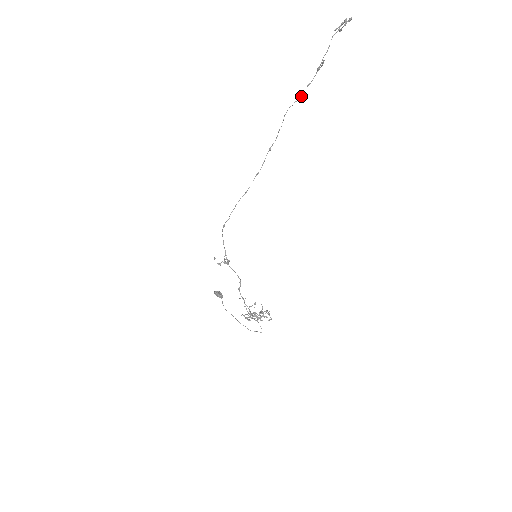
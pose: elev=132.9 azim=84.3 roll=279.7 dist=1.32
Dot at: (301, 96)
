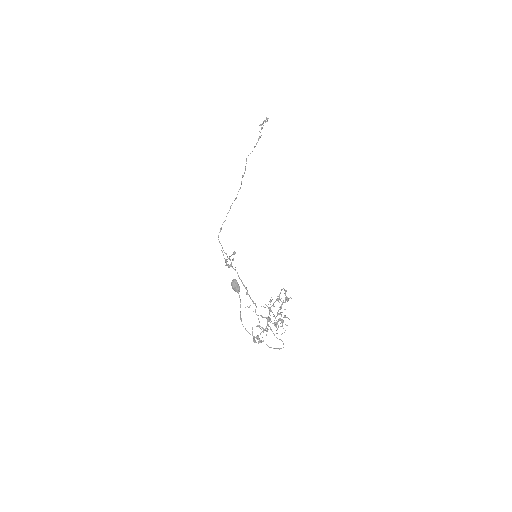
Dot at: (252, 151)
